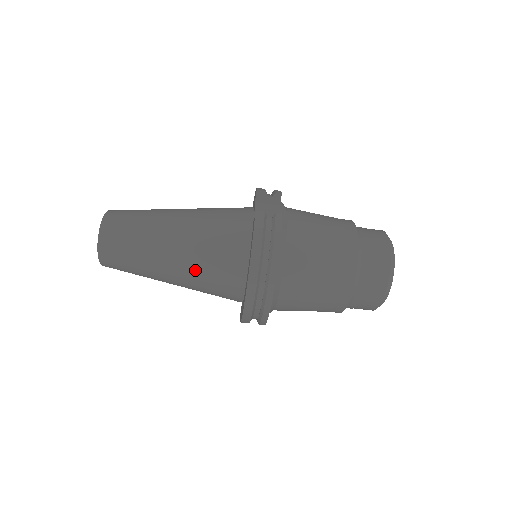
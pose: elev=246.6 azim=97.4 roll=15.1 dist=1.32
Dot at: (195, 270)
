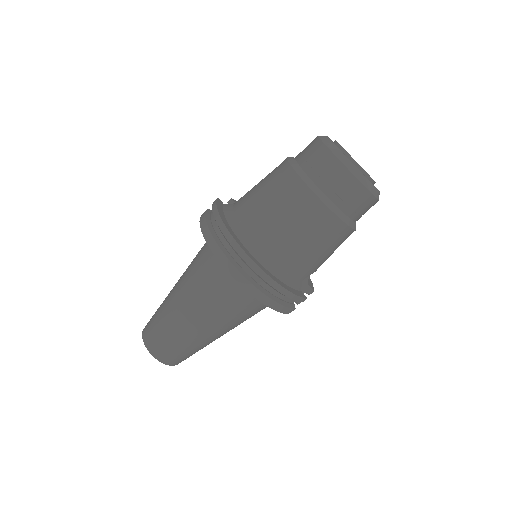
Dot at: (198, 294)
